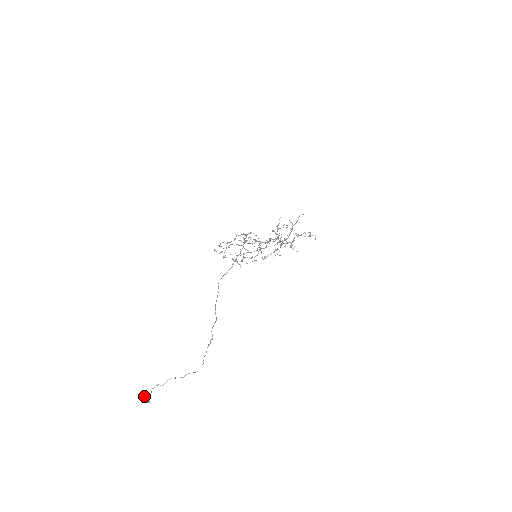
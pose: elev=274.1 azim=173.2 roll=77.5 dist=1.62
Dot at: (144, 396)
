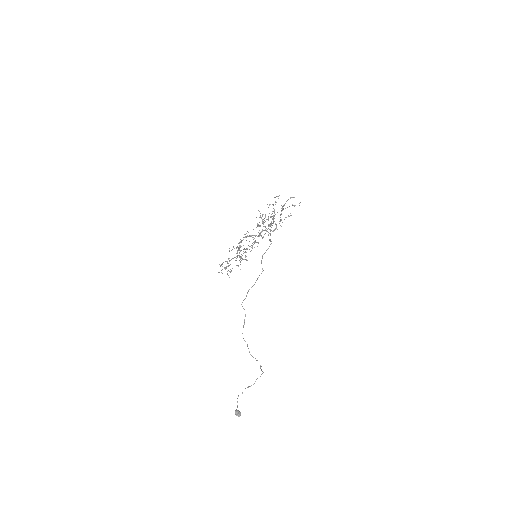
Dot at: (235, 414)
